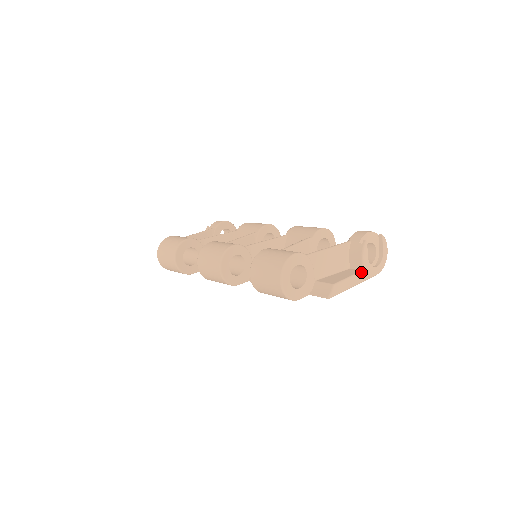
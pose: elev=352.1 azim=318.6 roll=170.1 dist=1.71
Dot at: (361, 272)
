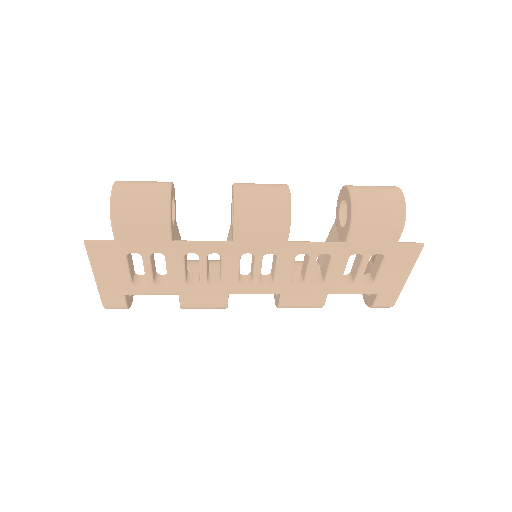
Dot at: occluded
